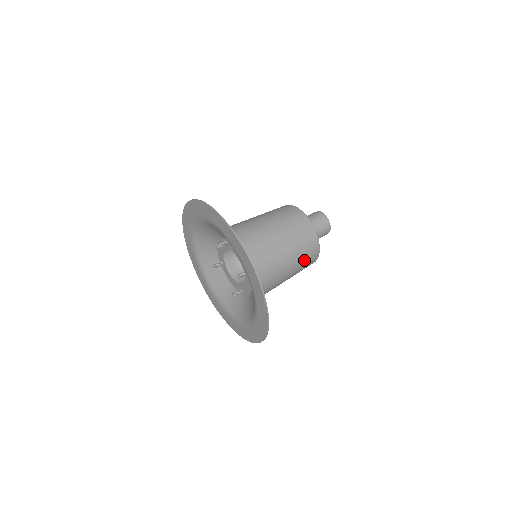
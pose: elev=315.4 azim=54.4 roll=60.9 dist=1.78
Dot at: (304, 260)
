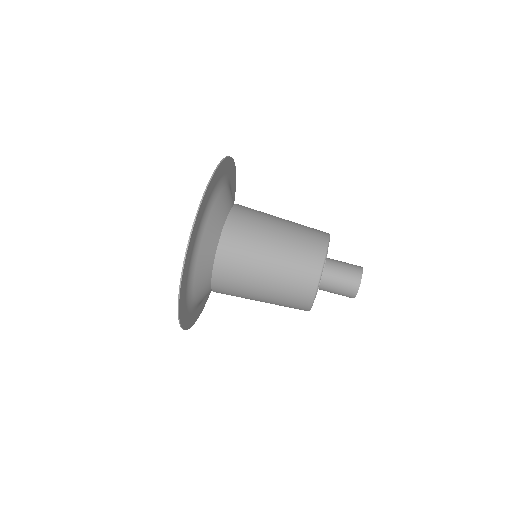
Dot at: (288, 289)
